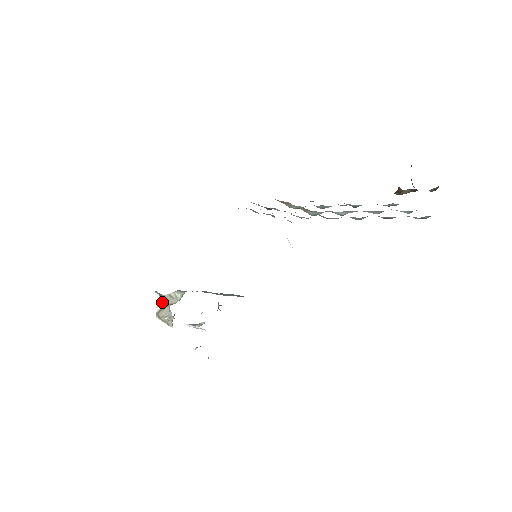
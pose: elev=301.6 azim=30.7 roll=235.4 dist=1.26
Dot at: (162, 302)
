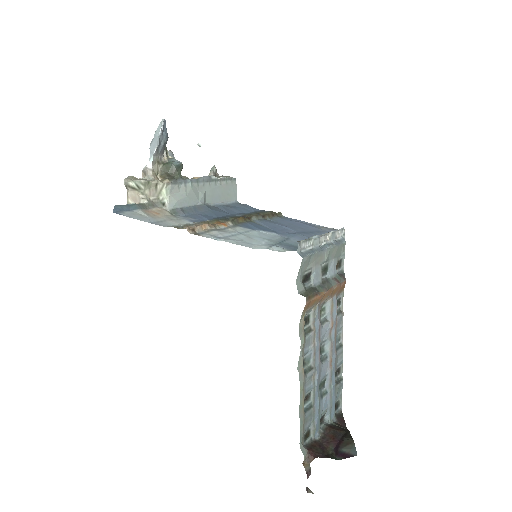
Dot at: (141, 185)
